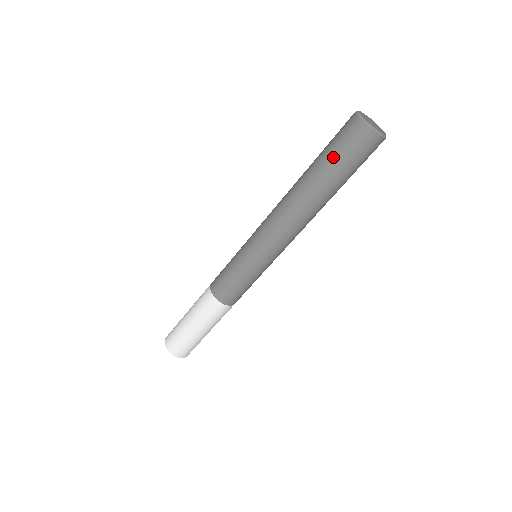
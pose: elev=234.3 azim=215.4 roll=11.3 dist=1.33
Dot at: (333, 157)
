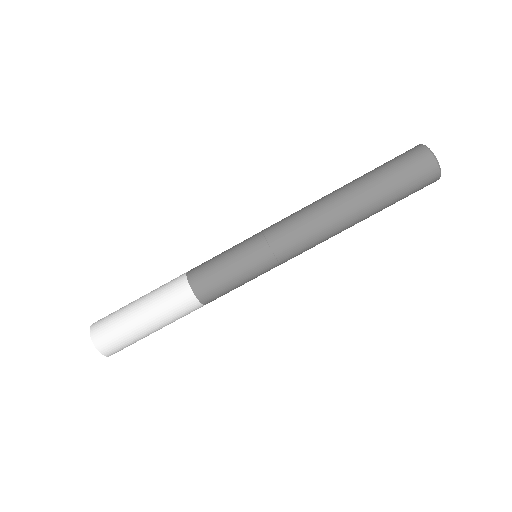
Dot at: (380, 166)
